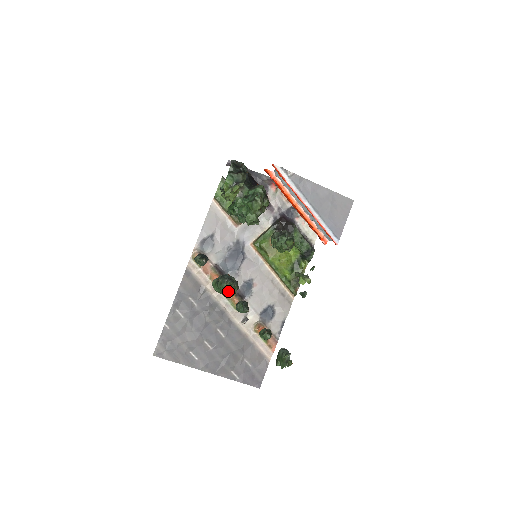
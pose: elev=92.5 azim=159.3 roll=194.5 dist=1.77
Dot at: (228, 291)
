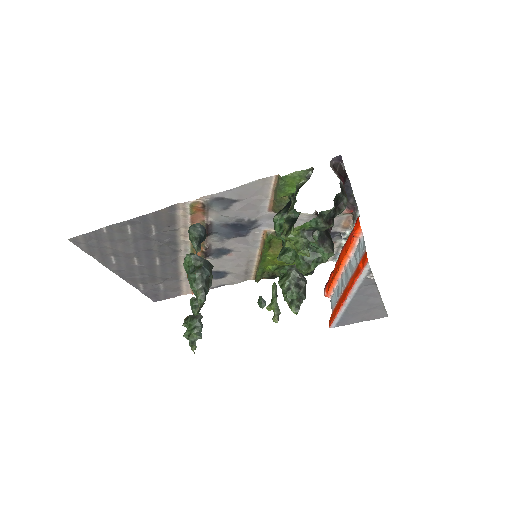
Dot at: occluded
